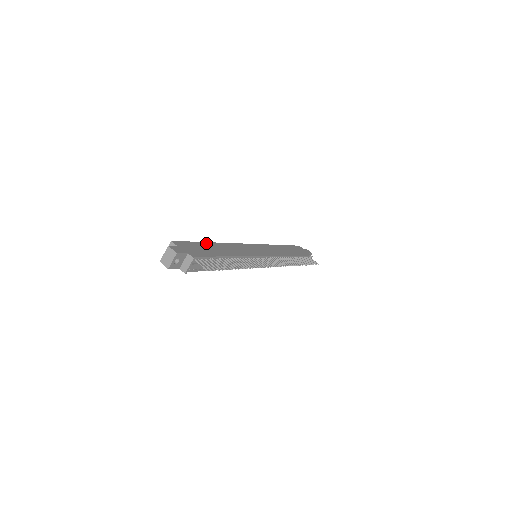
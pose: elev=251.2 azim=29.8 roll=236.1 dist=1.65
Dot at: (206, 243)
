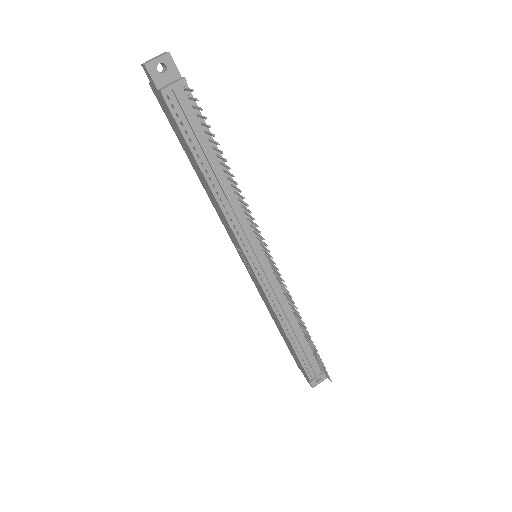
Dot at: occluded
